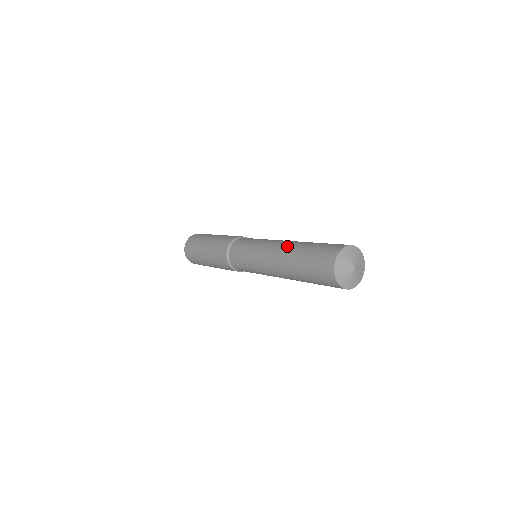
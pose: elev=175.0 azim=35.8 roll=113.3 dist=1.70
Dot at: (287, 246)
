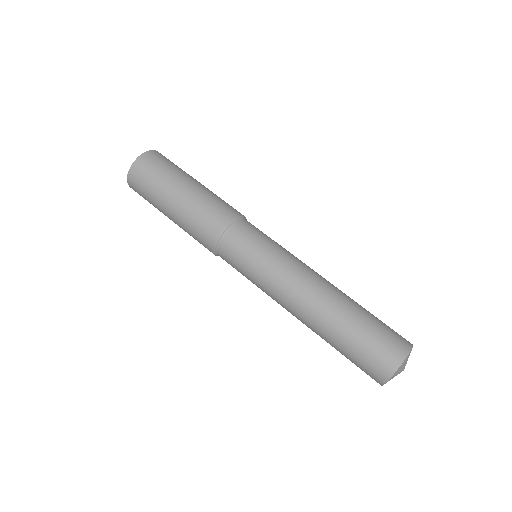
Dot at: (309, 322)
